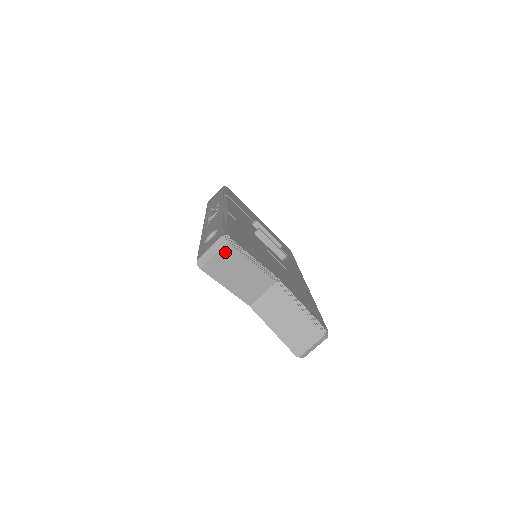
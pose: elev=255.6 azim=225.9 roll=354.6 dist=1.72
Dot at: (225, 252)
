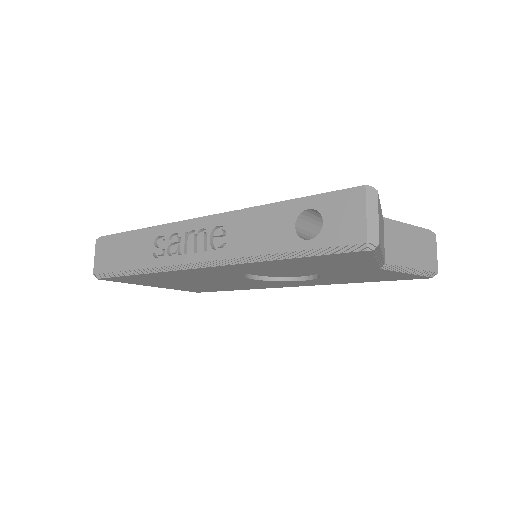
Dot at: (378, 207)
